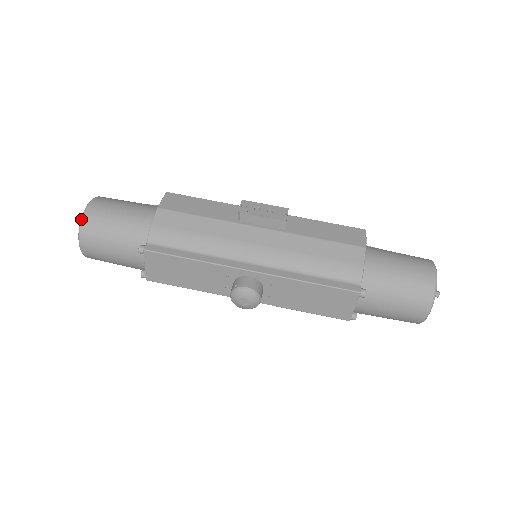
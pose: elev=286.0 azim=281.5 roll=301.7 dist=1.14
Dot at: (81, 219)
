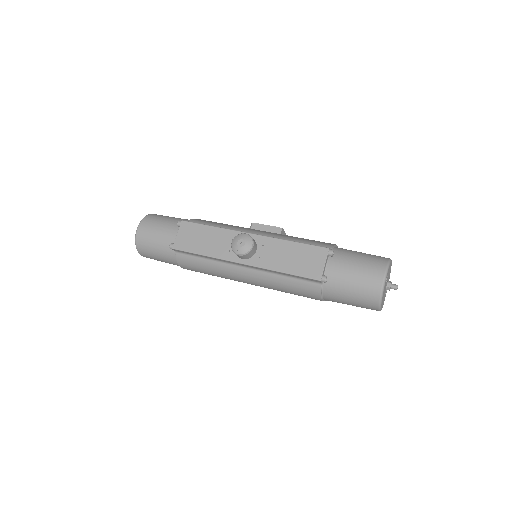
Dot at: (148, 215)
